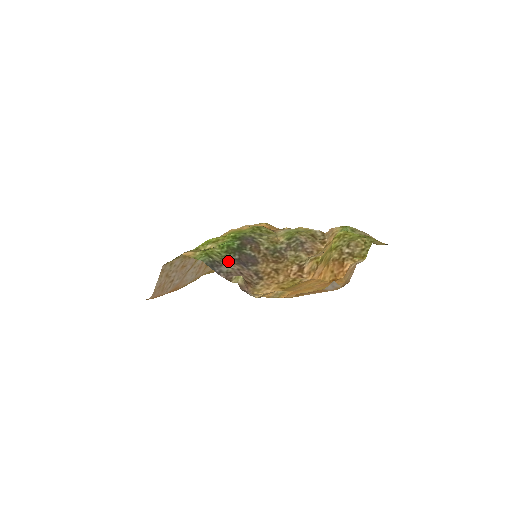
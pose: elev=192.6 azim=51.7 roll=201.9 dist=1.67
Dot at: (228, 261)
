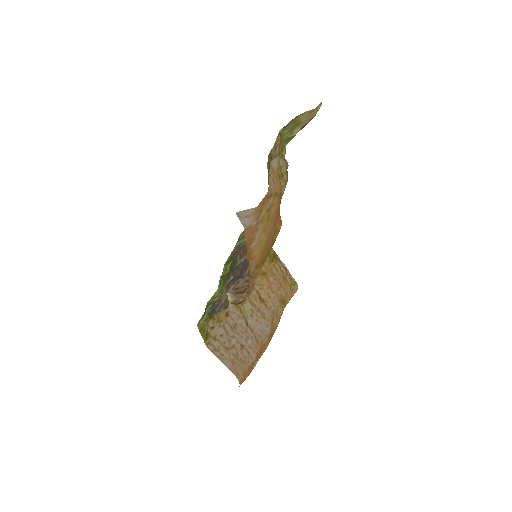
Dot at: (226, 290)
